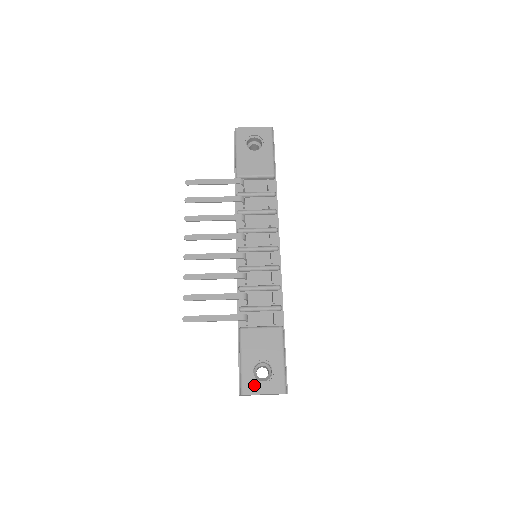
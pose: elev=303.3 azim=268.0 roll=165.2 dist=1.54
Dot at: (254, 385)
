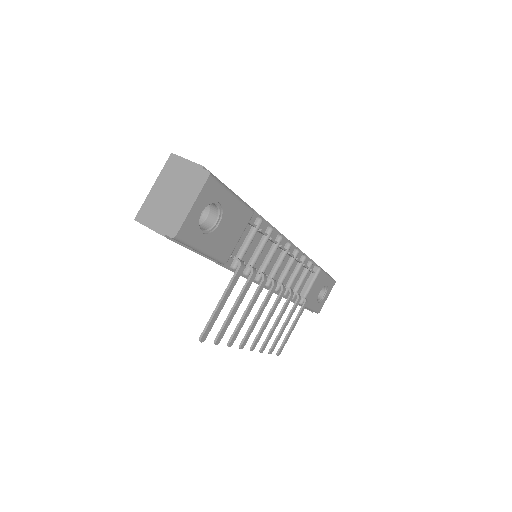
Dot at: (322, 303)
